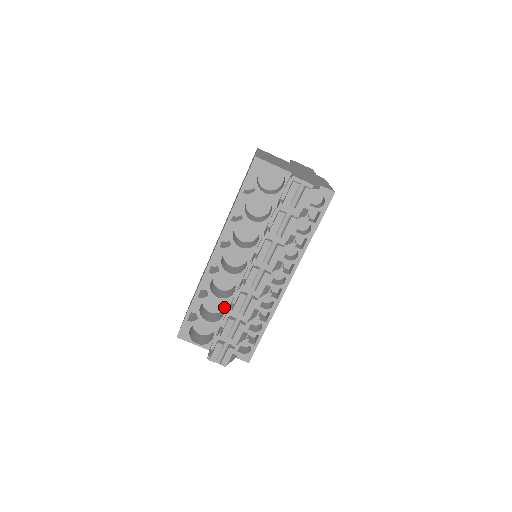
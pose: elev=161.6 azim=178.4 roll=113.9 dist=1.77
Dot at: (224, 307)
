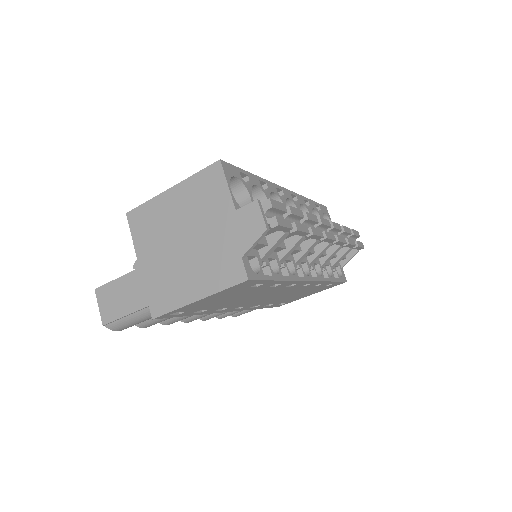
Dot at: occluded
